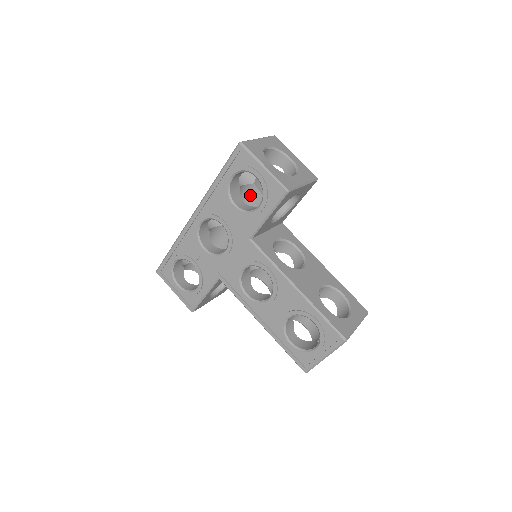
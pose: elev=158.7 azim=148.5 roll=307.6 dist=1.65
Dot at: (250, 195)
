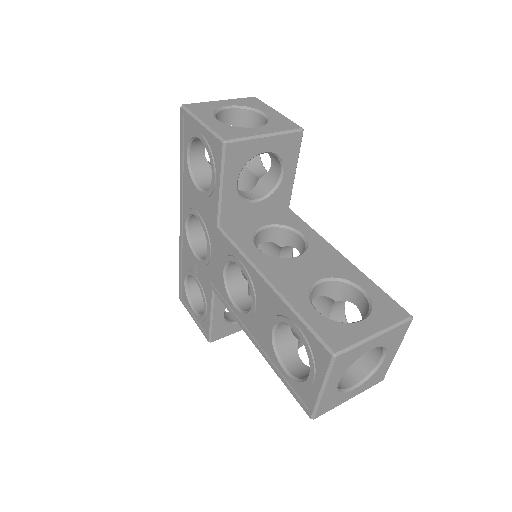
Dot at: (245, 181)
